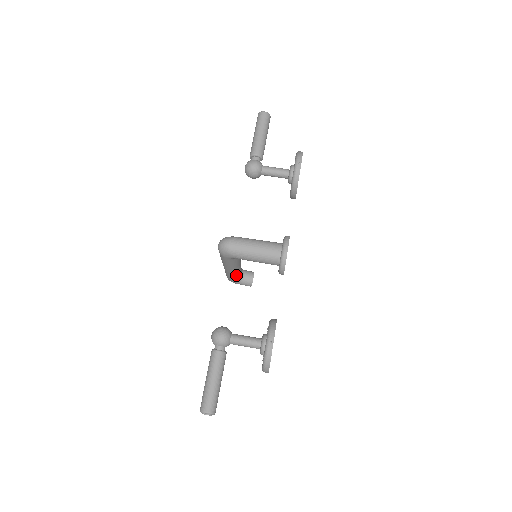
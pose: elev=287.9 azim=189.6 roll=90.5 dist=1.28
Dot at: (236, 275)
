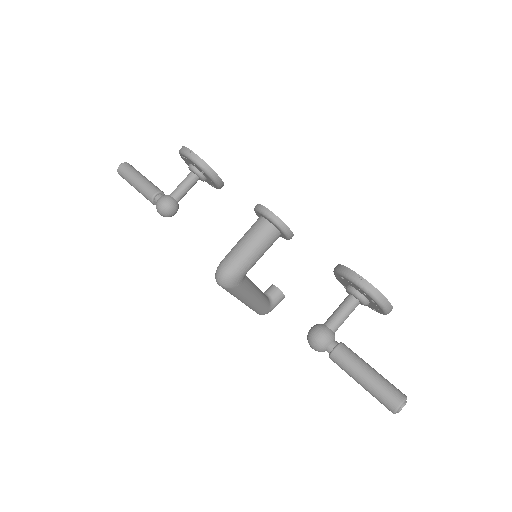
Dot at: (263, 299)
